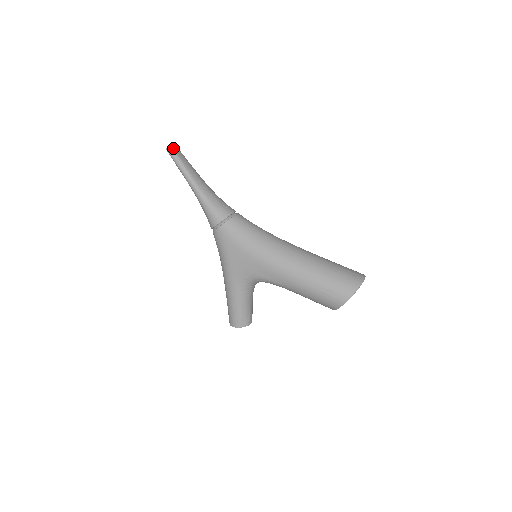
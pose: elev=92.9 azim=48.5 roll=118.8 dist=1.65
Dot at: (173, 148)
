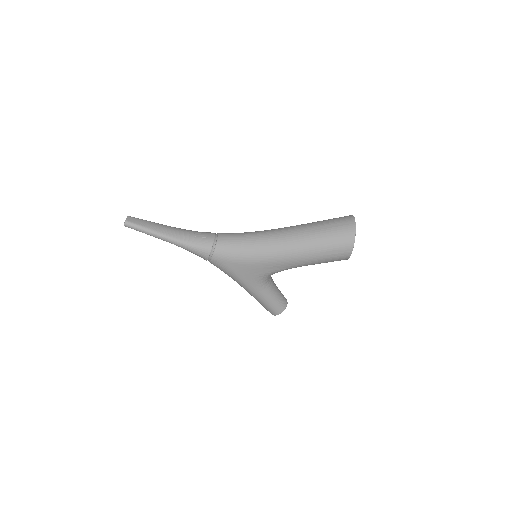
Dot at: (129, 221)
